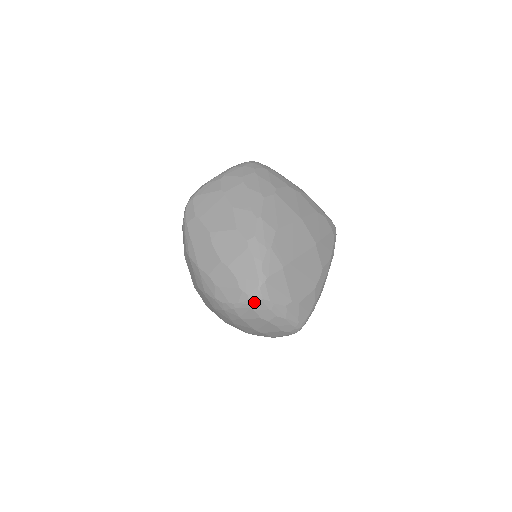
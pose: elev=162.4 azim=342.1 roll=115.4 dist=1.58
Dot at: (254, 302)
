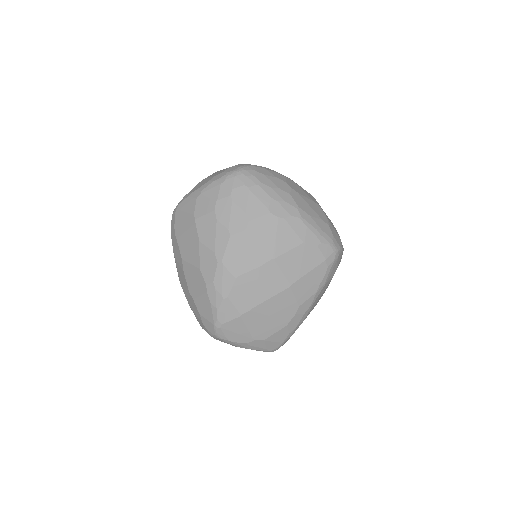
Dot at: (215, 337)
